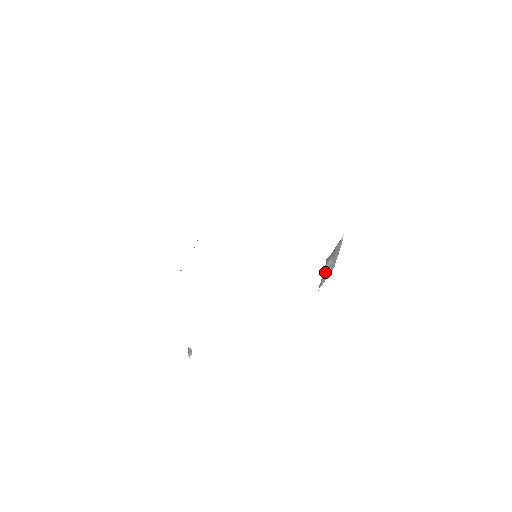
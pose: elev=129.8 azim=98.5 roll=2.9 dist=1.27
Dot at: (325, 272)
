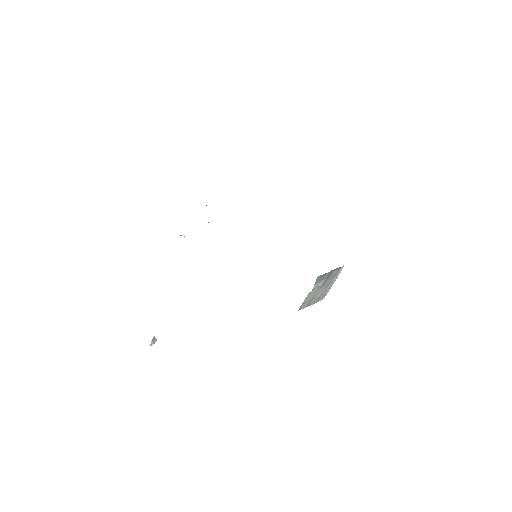
Dot at: (312, 294)
